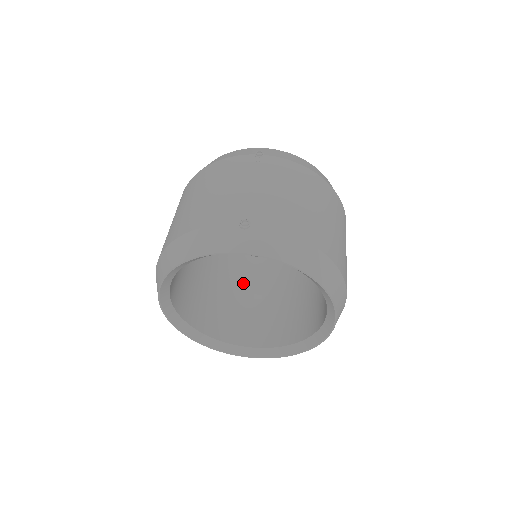
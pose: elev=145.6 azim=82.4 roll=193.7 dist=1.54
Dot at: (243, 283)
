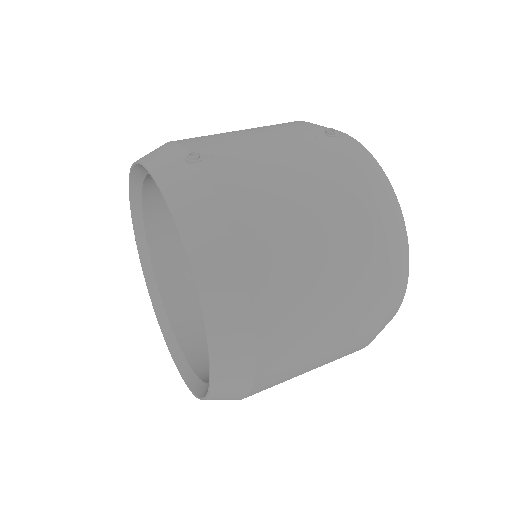
Dot at: occluded
